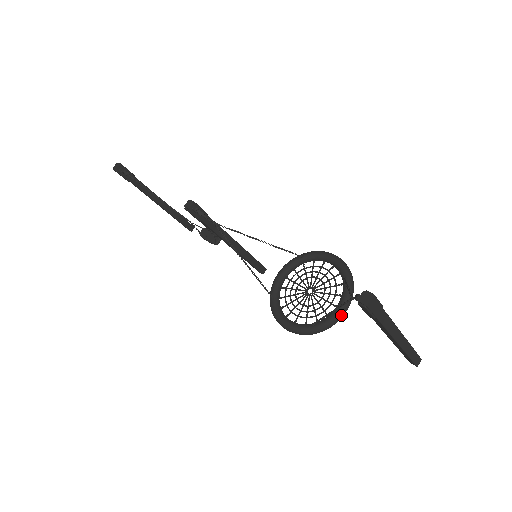
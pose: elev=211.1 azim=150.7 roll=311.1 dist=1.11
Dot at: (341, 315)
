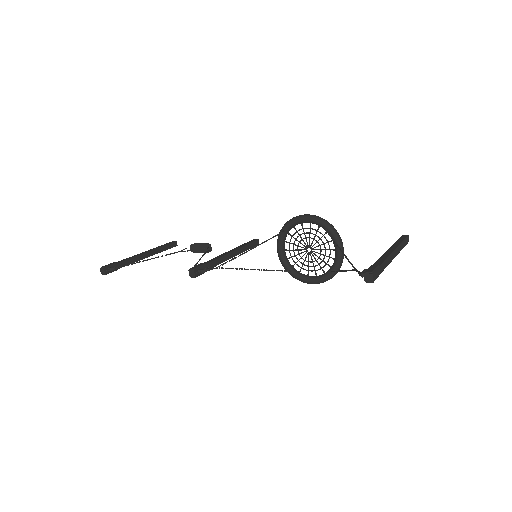
Dot at: occluded
